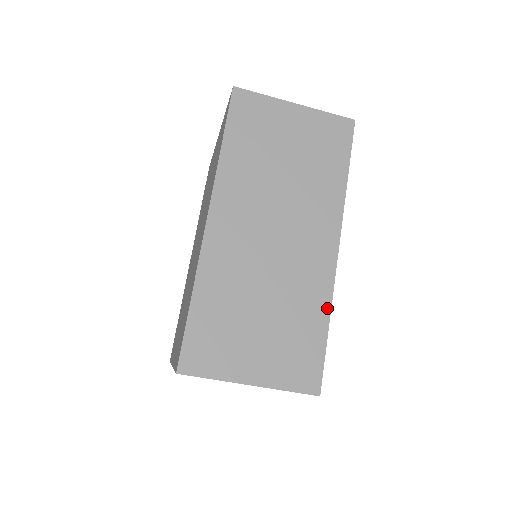
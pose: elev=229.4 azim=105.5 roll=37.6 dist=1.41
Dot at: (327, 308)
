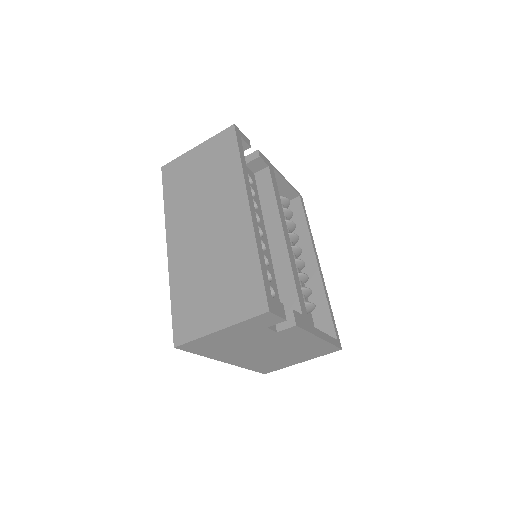
Dot at: (254, 249)
